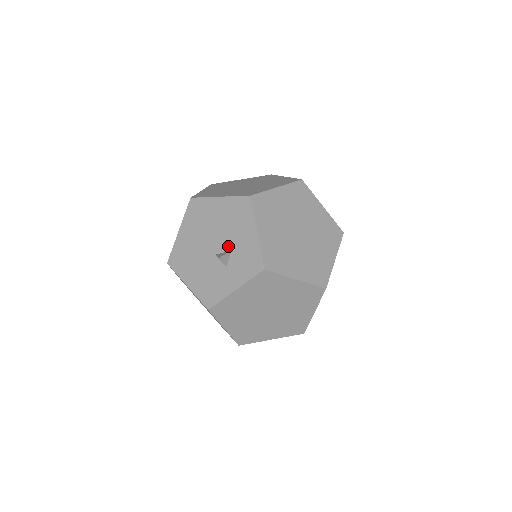
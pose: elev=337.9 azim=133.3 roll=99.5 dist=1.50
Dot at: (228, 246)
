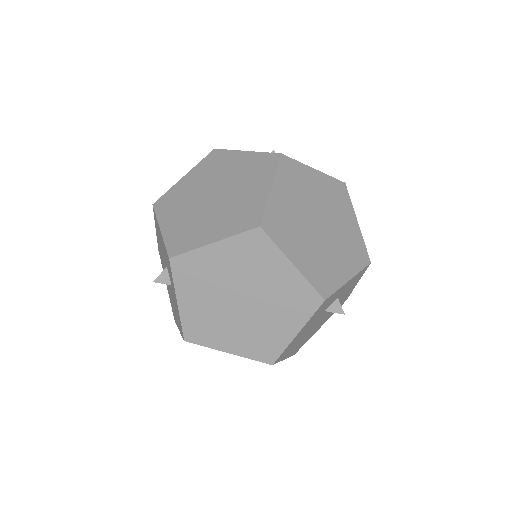
Dot at: (166, 265)
